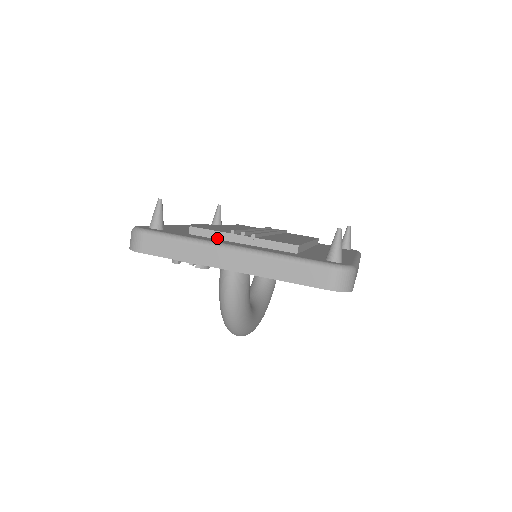
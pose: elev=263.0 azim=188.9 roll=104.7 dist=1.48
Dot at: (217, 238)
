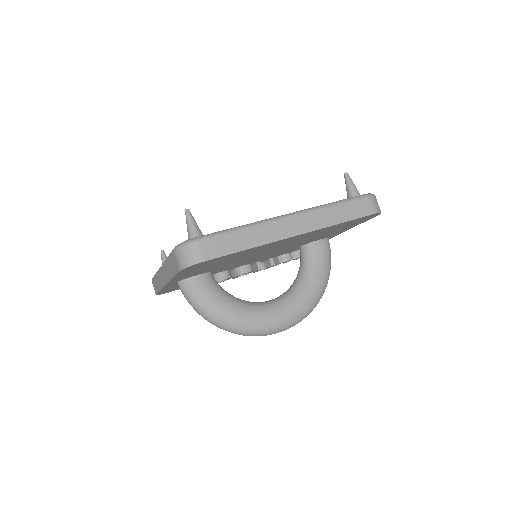
Dot at: occluded
